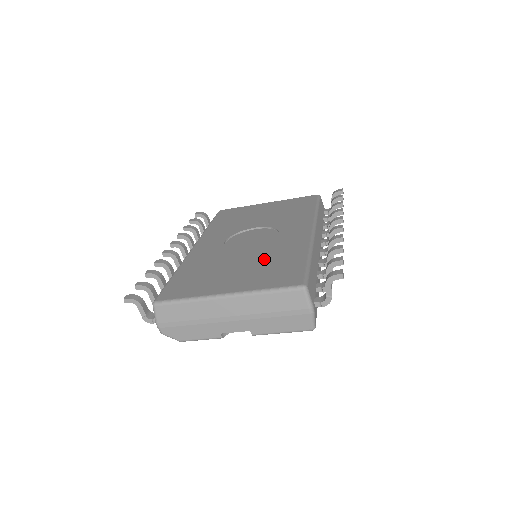
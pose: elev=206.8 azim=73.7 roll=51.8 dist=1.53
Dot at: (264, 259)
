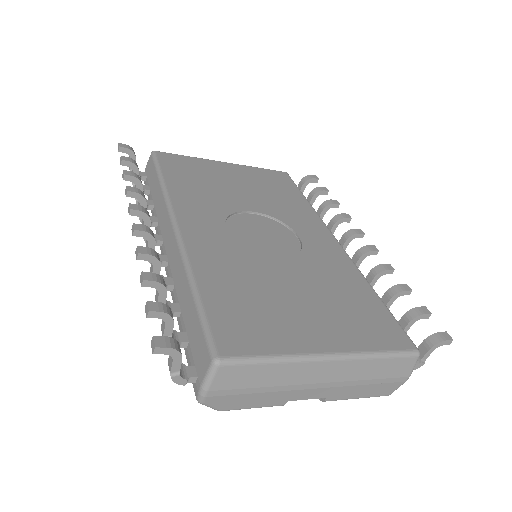
Dot at: (324, 286)
